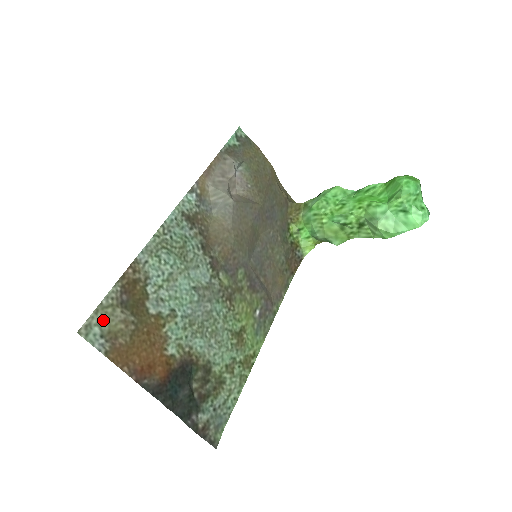
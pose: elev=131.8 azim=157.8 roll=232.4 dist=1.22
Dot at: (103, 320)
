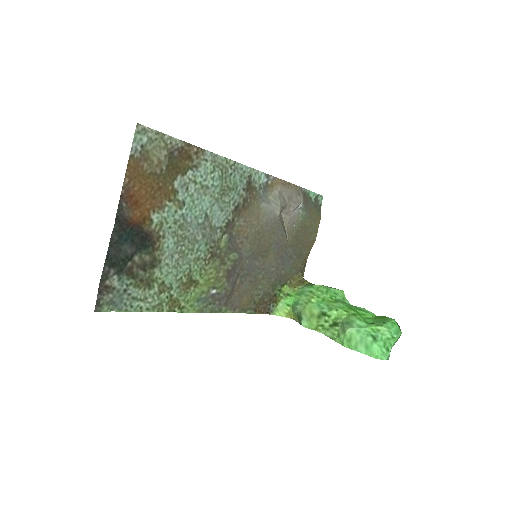
Dot at: (154, 142)
